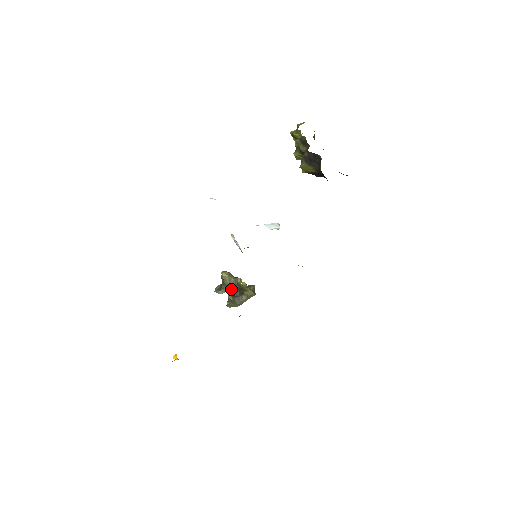
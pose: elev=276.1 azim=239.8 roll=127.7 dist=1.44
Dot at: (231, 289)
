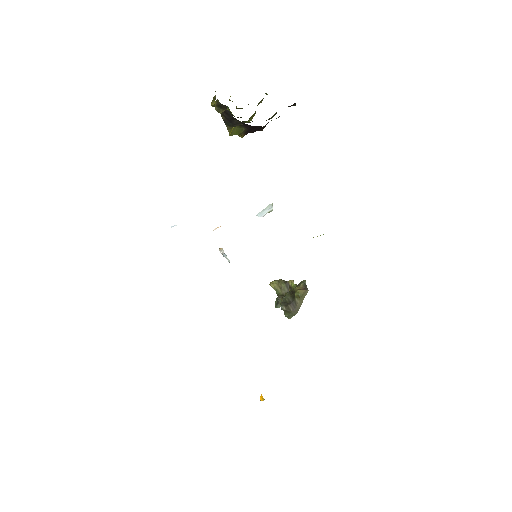
Dot at: (282, 298)
